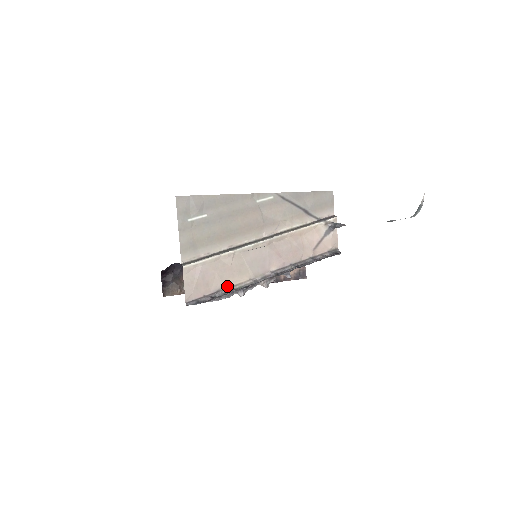
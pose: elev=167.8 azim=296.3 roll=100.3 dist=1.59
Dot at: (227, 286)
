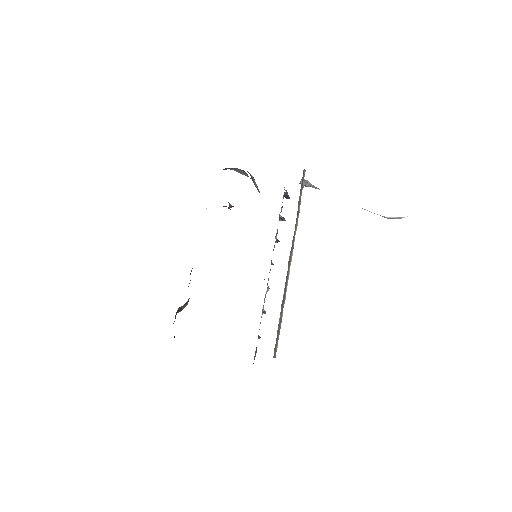
Dot at: occluded
